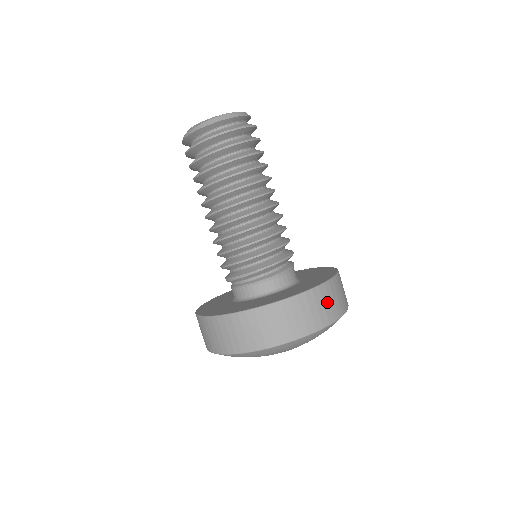
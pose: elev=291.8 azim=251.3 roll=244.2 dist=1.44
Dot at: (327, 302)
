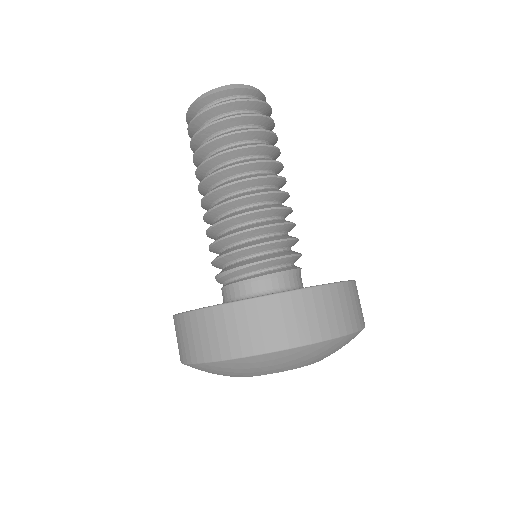
Dot at: (322, 311)
